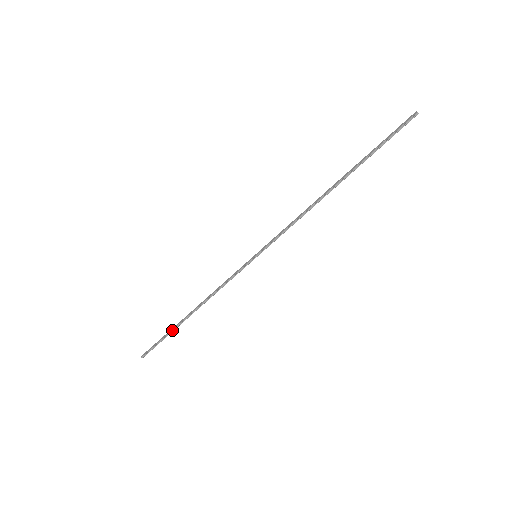
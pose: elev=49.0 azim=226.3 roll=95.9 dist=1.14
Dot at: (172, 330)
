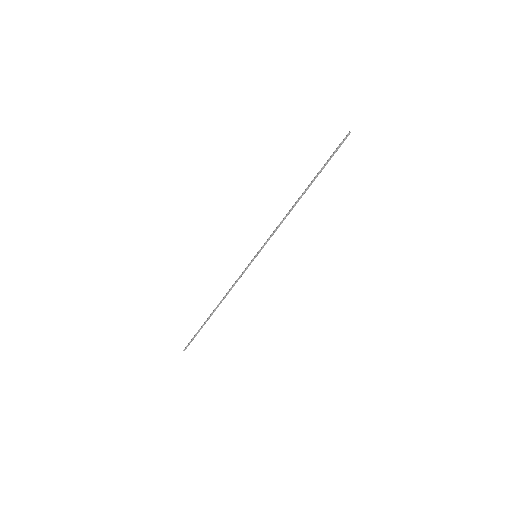
Dot at: (203, 324)
